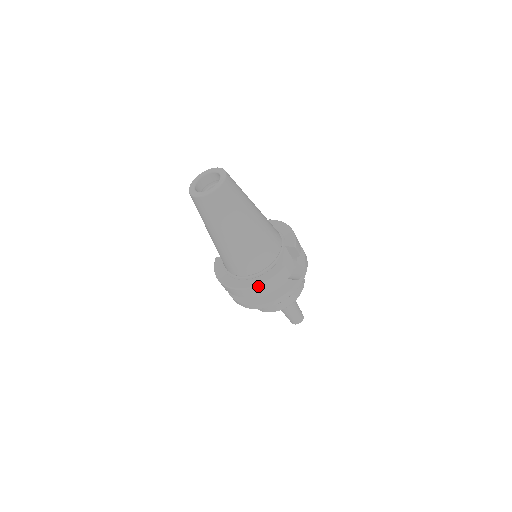
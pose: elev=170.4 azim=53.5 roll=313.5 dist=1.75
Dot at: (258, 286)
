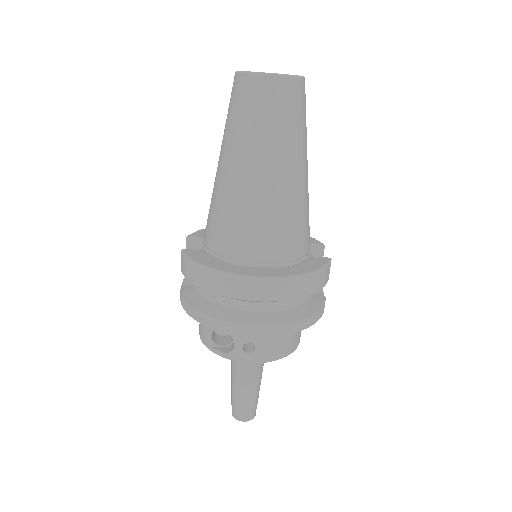
Dot at: (306, 275)
